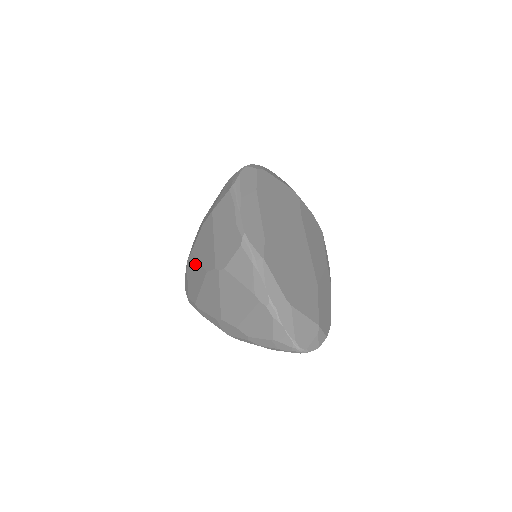
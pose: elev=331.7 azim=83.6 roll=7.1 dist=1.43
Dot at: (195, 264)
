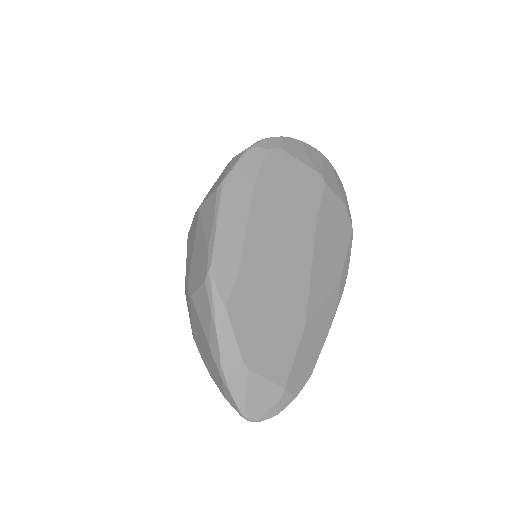
Dot at: occluded
